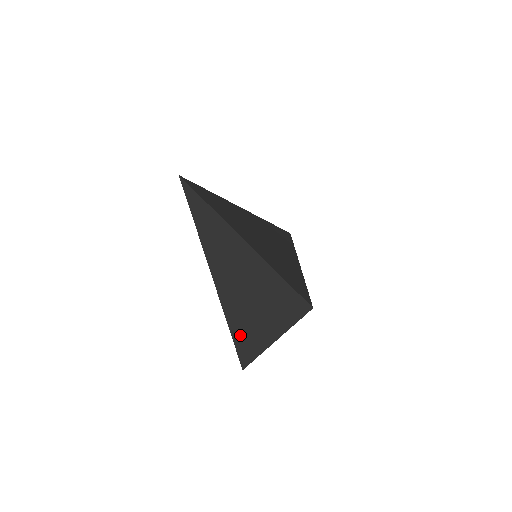
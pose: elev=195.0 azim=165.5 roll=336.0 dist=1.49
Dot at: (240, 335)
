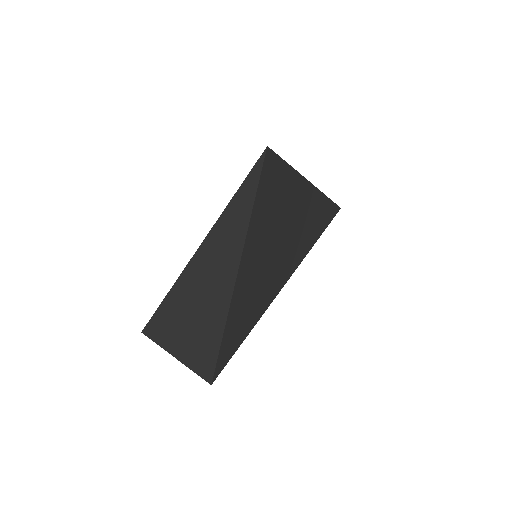
Dot at: (162, 317)
